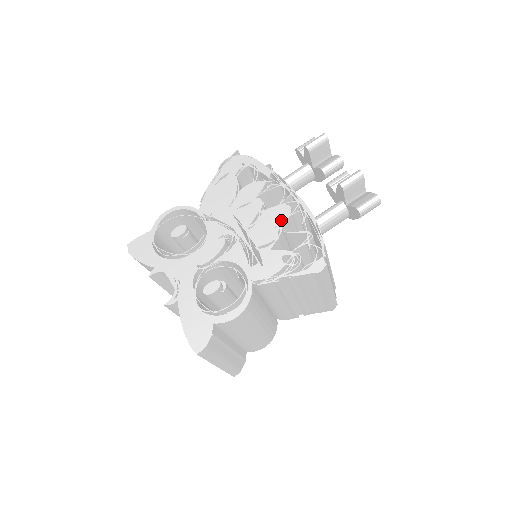
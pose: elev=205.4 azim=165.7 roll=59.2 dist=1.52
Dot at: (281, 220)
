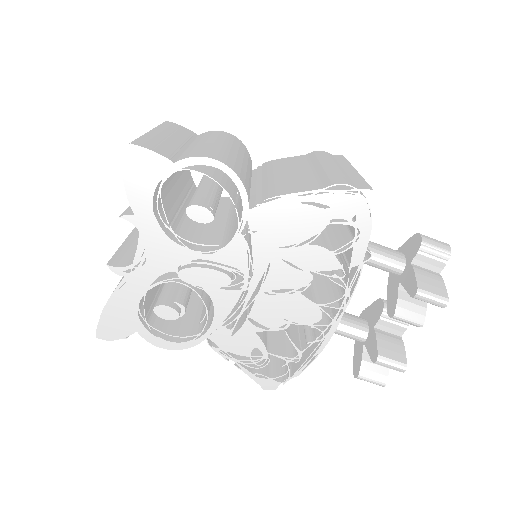
Dot at: (298, 320)
